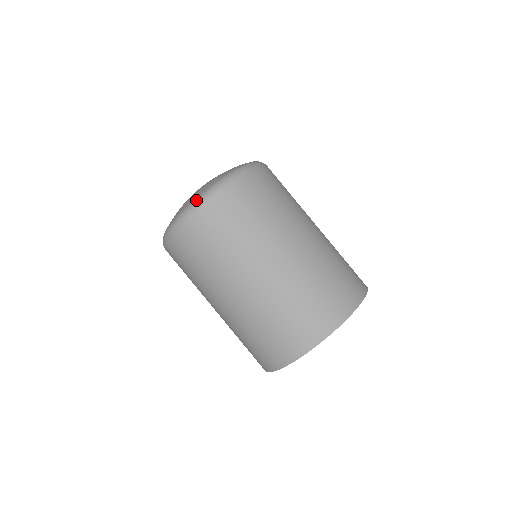
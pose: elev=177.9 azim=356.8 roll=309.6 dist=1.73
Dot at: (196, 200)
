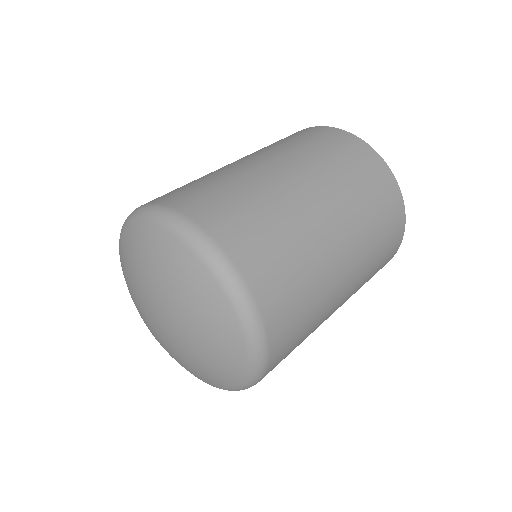
Dot at: (253, 368)
